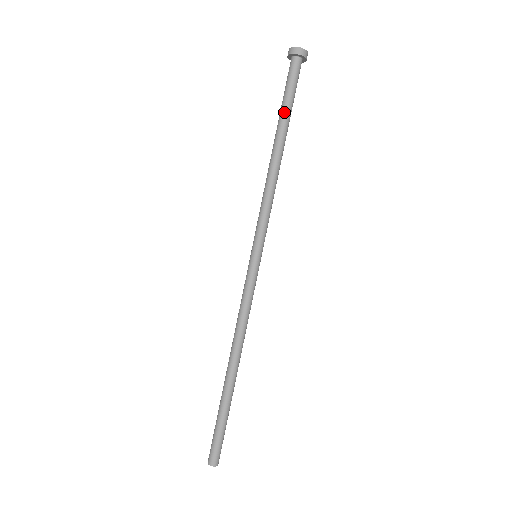
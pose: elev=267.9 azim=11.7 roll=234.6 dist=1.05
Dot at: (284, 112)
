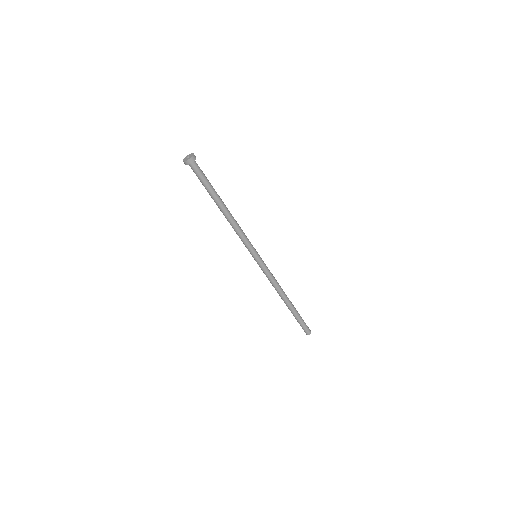
Dot at: (210, 193)
